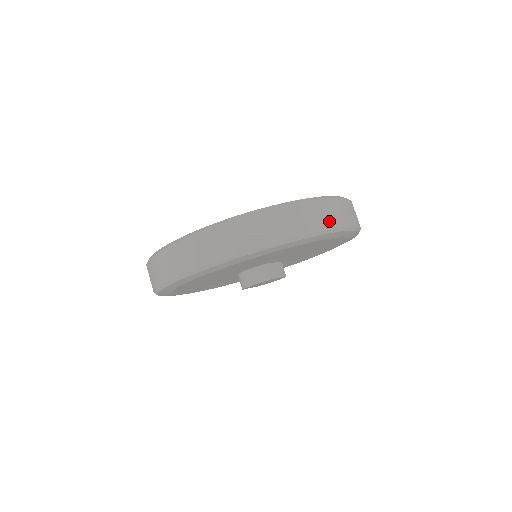
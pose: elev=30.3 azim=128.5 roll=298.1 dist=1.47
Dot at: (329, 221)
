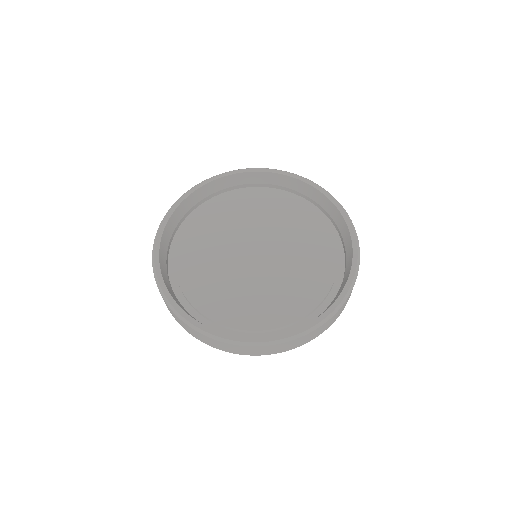
Dot at: occluded
